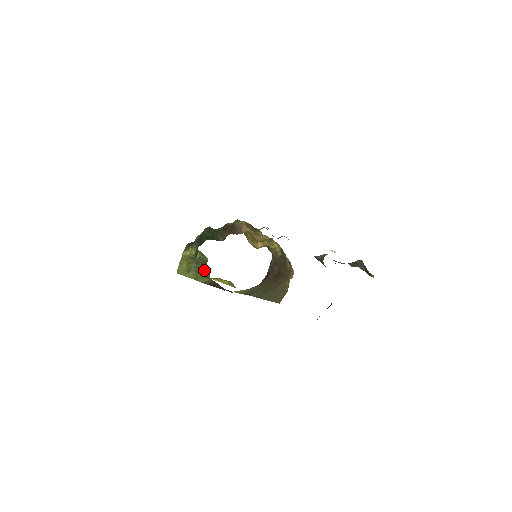
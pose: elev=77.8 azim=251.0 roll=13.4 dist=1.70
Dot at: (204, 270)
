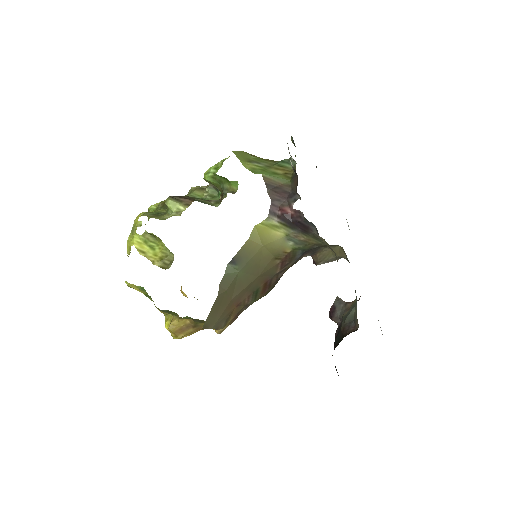
Dot at: (289, 170)
